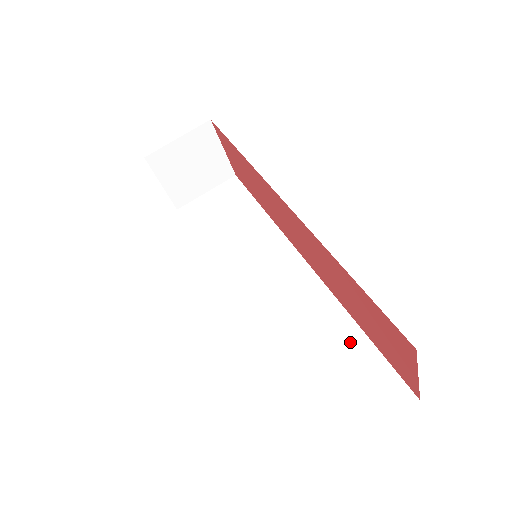
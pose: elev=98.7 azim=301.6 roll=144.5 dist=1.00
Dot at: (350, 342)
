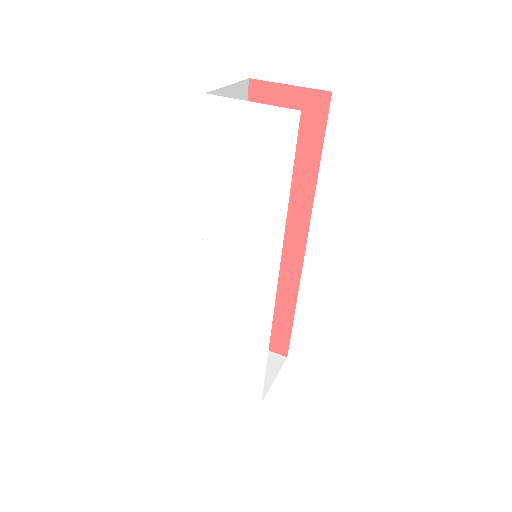
Dot at: occluded
